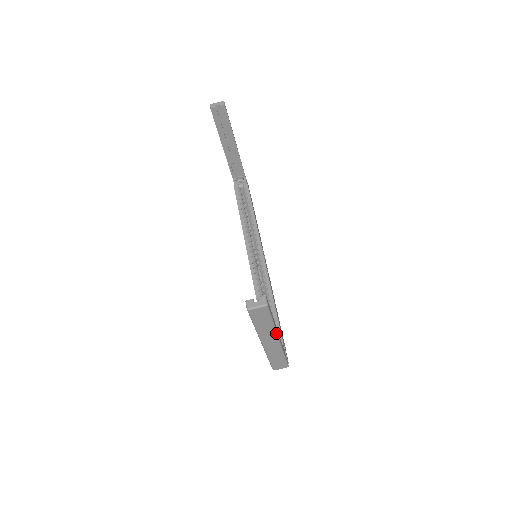
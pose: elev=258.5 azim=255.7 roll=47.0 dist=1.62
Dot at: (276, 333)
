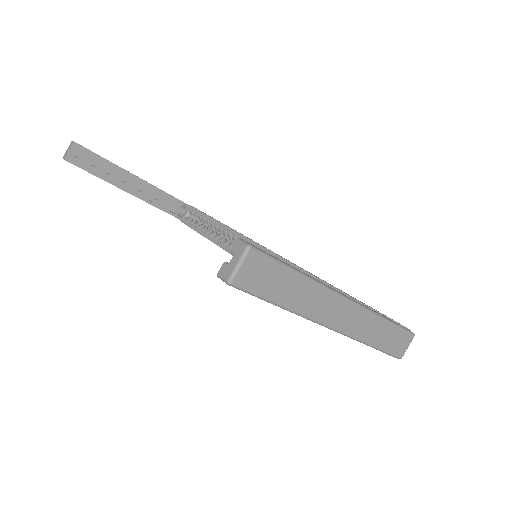
Dot at: (330, 291)
